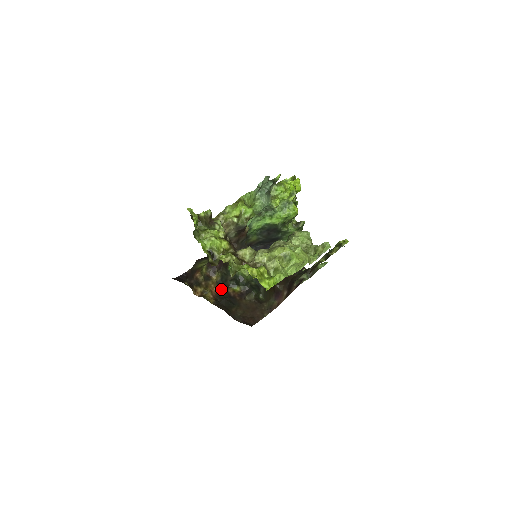
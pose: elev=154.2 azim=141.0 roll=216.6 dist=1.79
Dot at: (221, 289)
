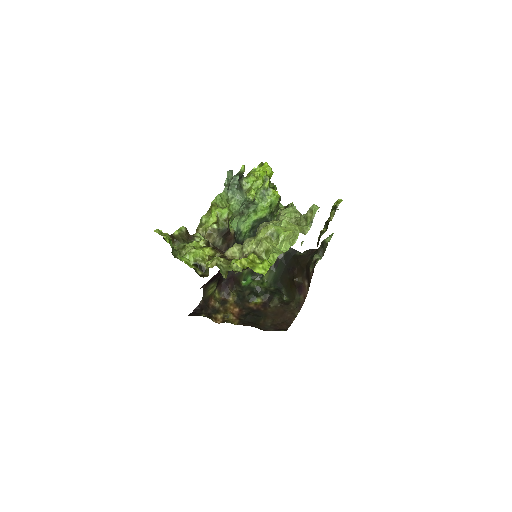
Dot at: (242, 307)
